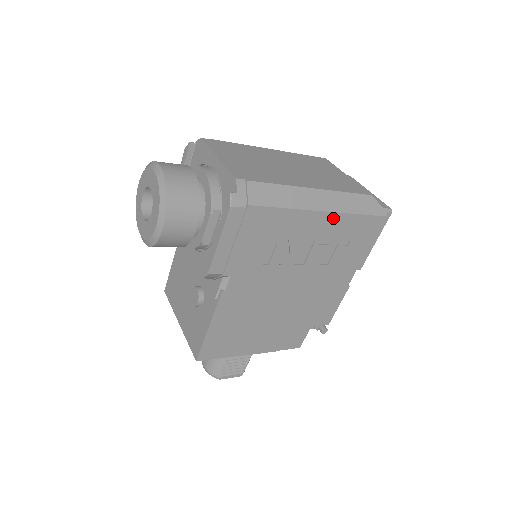
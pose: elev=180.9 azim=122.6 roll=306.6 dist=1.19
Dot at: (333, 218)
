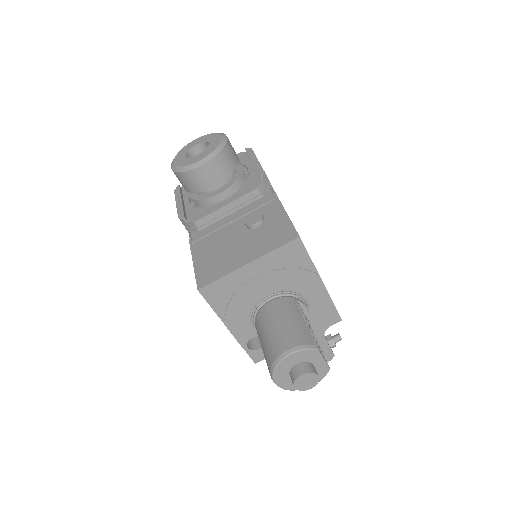
Dot at: occluded
